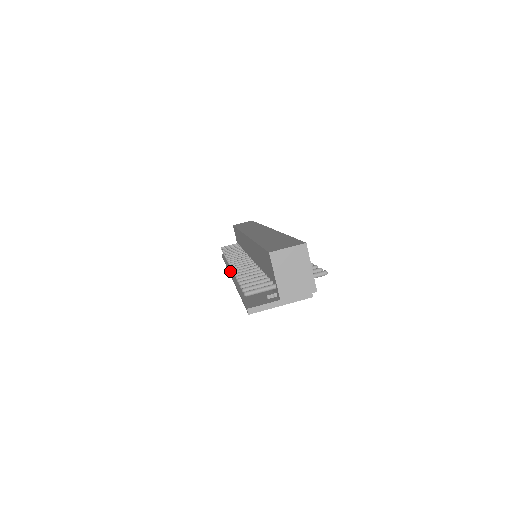
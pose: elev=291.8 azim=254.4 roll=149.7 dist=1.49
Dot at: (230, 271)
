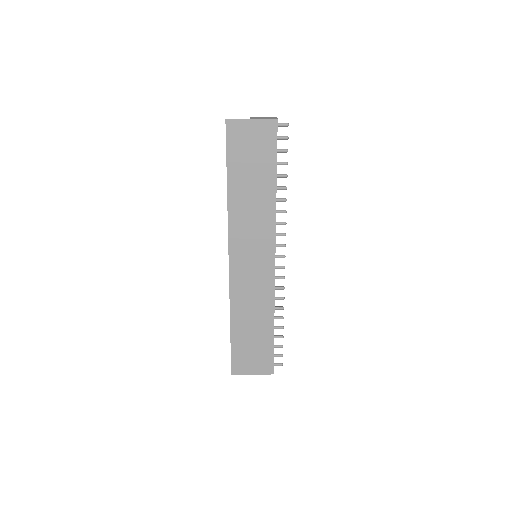
Dot at: (230, 266)
